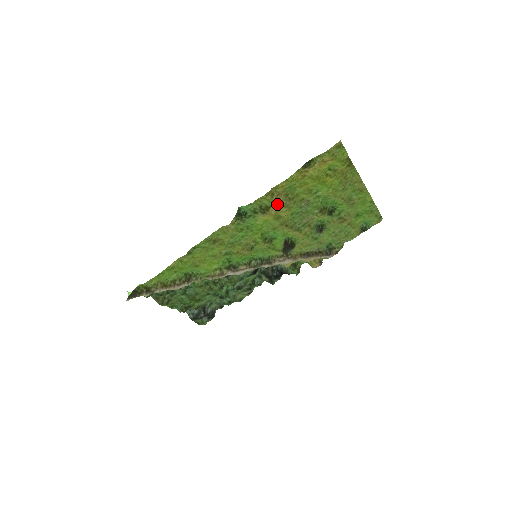
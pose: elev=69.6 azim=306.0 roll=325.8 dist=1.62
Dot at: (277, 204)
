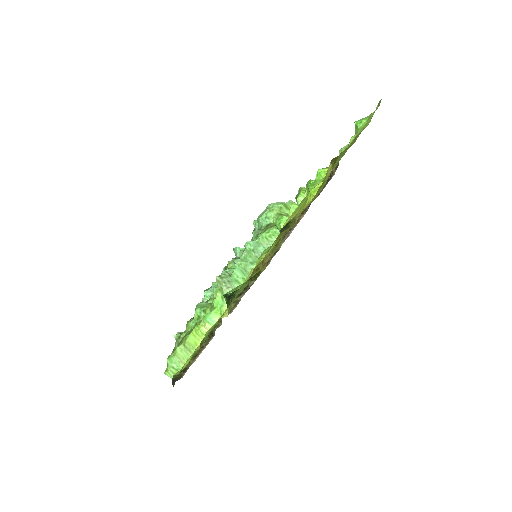
Dot at: (266, 263)
